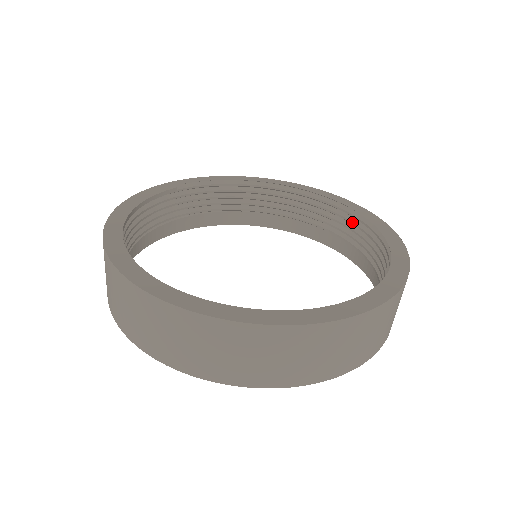
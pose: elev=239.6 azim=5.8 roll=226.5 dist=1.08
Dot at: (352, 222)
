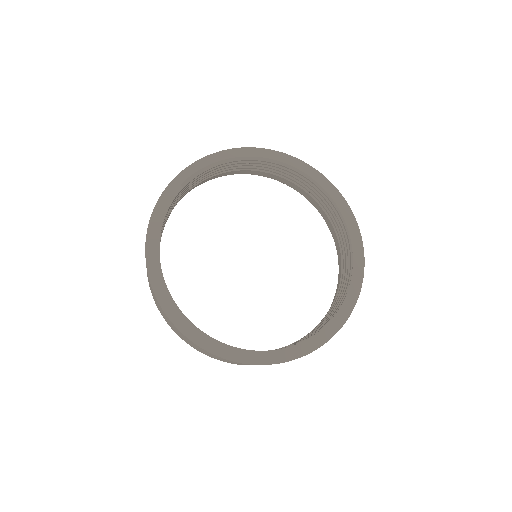
Dot at: (328, 202)
